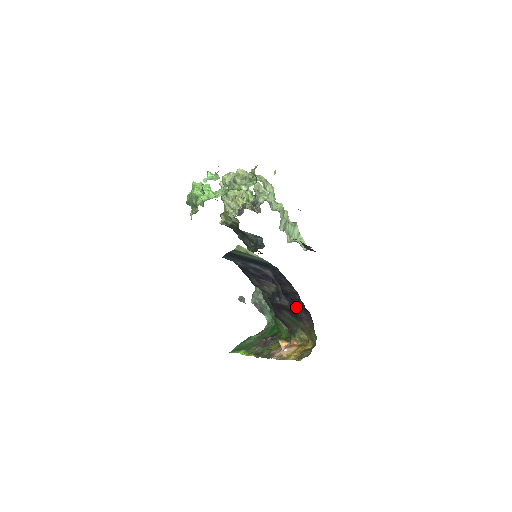
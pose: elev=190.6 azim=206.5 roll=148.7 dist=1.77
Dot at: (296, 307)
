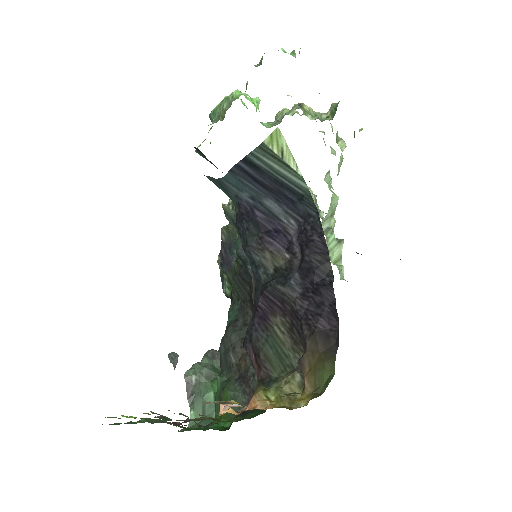
Dot at: (314, 303)
